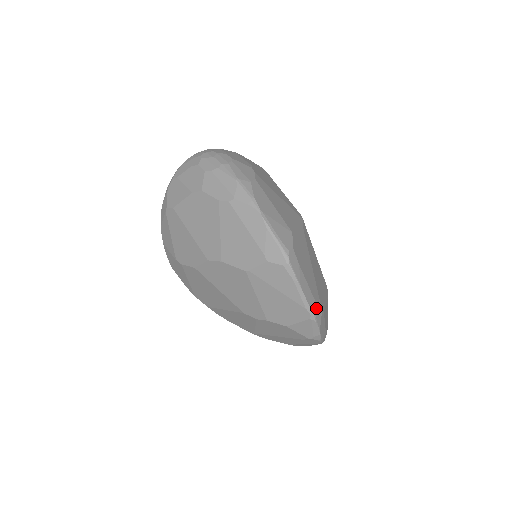
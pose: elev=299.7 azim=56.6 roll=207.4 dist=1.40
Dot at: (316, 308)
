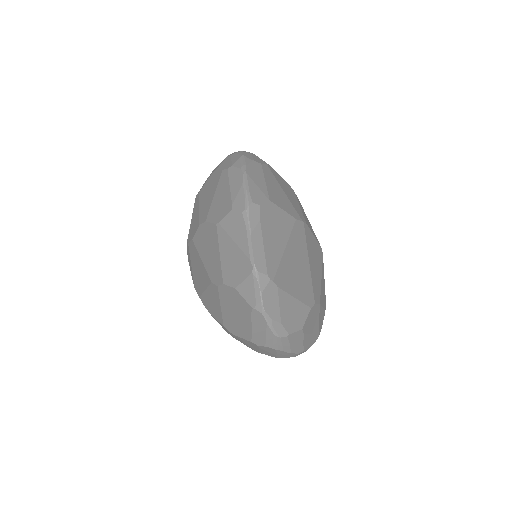
Dot at: (264, 268)
